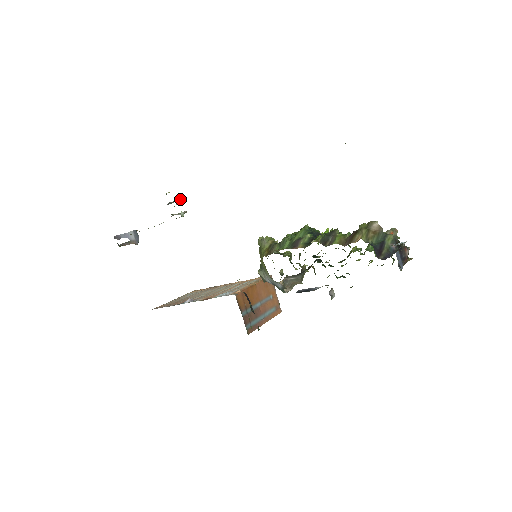
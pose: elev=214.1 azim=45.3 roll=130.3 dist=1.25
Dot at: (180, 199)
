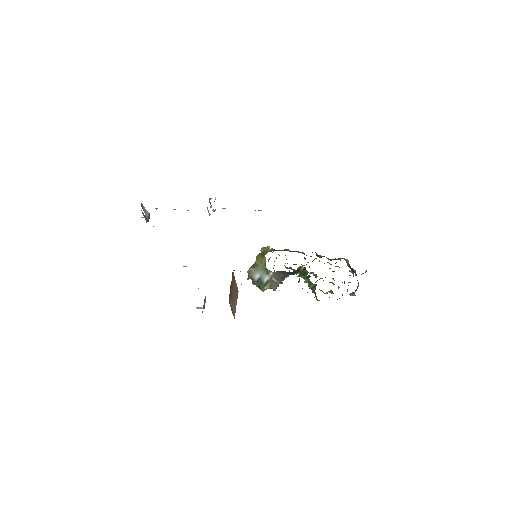
Dot at: occluded
